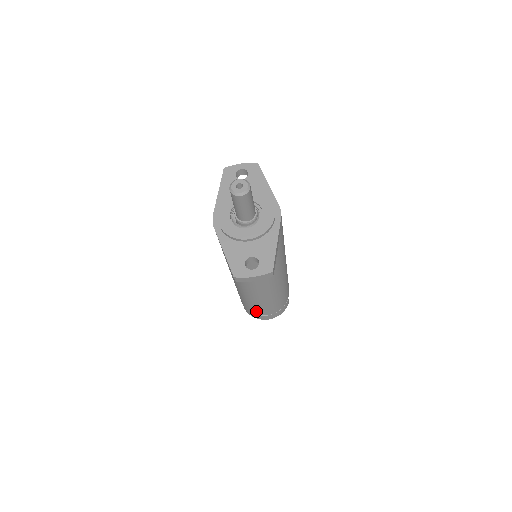
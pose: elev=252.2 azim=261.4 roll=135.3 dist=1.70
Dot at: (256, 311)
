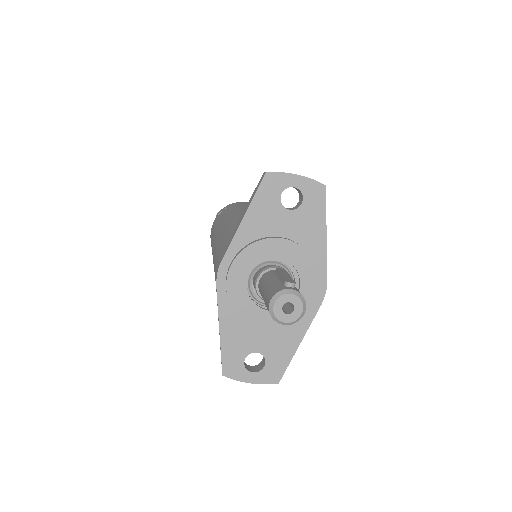
Dot at: occluded
